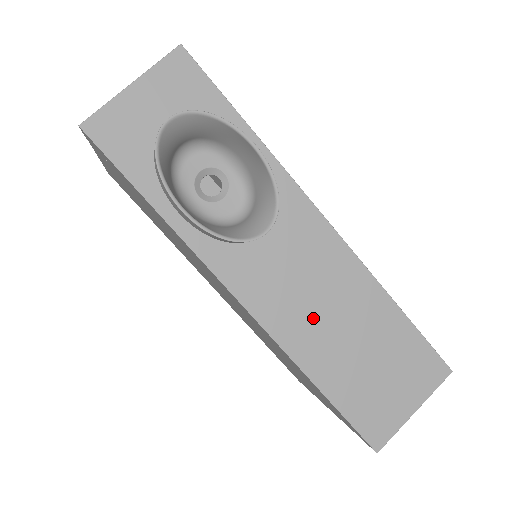
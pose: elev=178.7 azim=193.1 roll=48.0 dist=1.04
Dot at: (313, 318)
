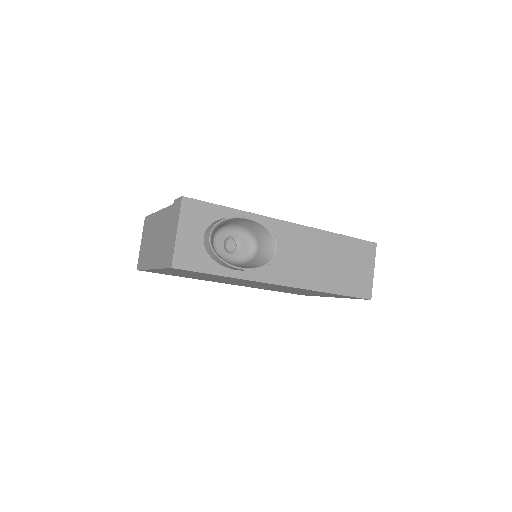
Dot at: (313, 268)
